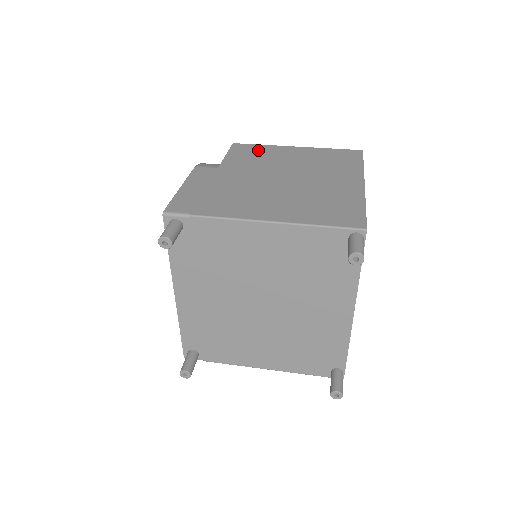
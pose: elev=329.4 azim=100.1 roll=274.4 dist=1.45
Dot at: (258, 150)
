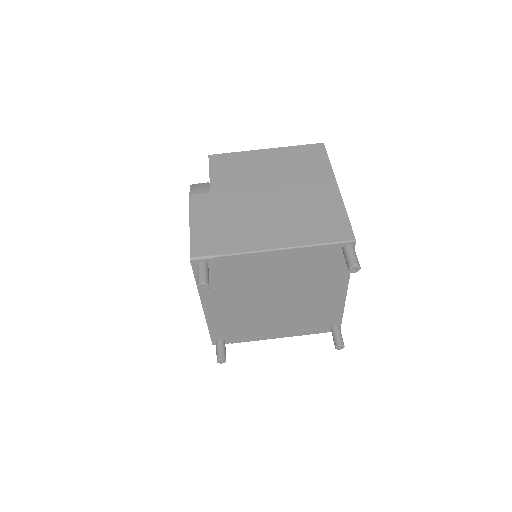
Dot at: (235, 161)
